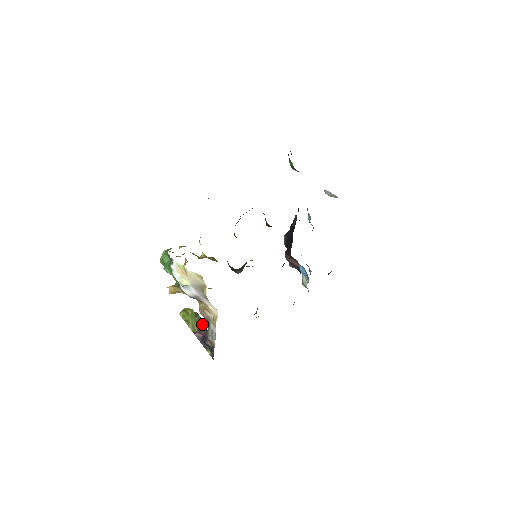
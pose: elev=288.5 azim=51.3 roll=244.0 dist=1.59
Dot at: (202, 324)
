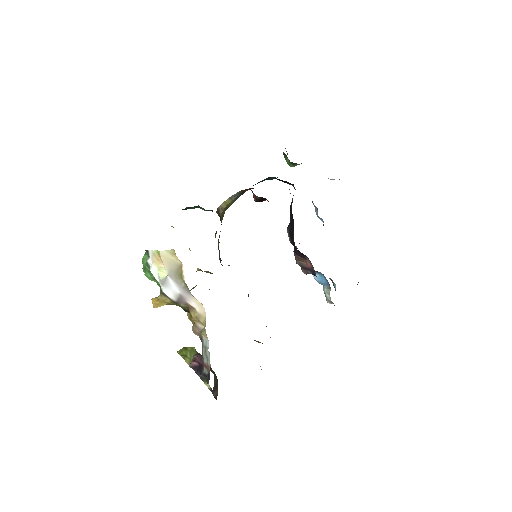
Dot at: occluded
